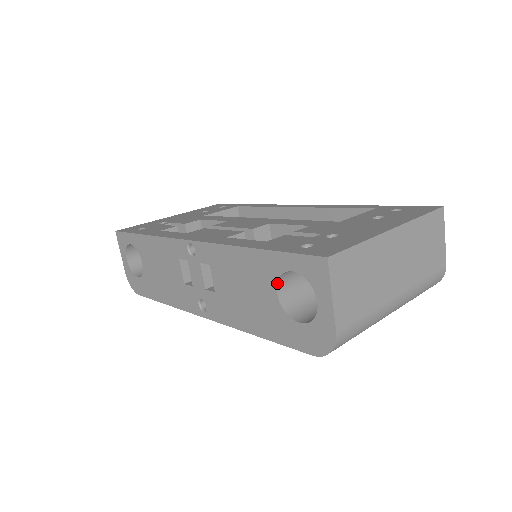
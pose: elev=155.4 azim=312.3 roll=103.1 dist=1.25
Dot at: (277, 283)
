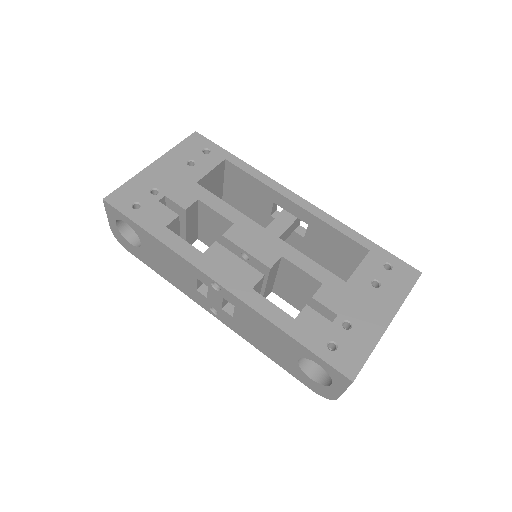
Dot at: occluded
